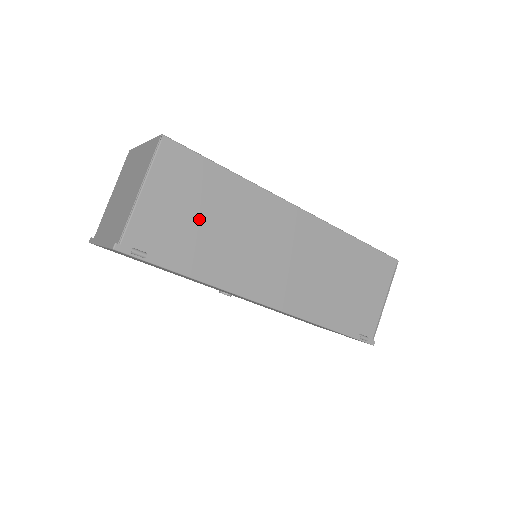
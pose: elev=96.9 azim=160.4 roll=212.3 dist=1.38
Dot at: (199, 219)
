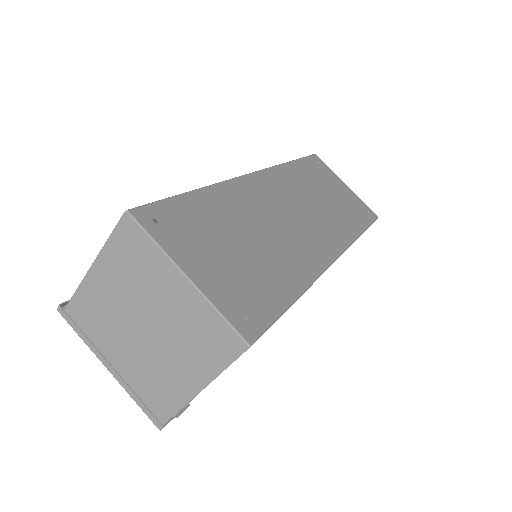
Dot at: occluded
